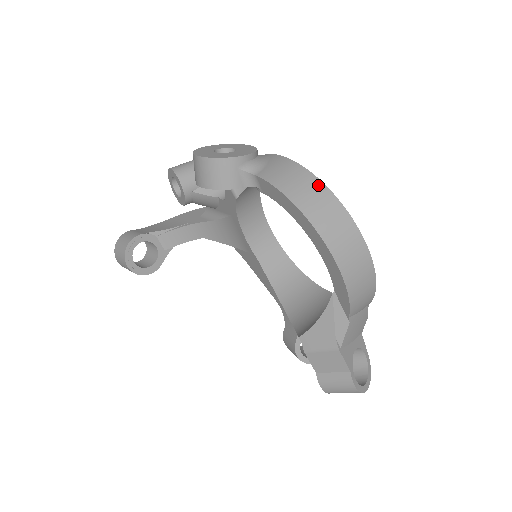
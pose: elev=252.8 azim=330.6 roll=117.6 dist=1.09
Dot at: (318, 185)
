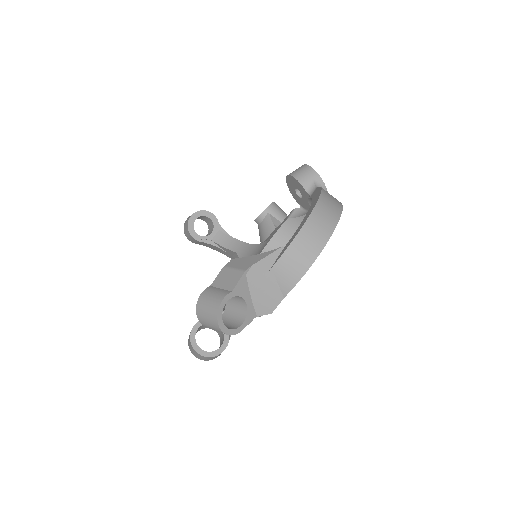
Dot at: (340, 204)
